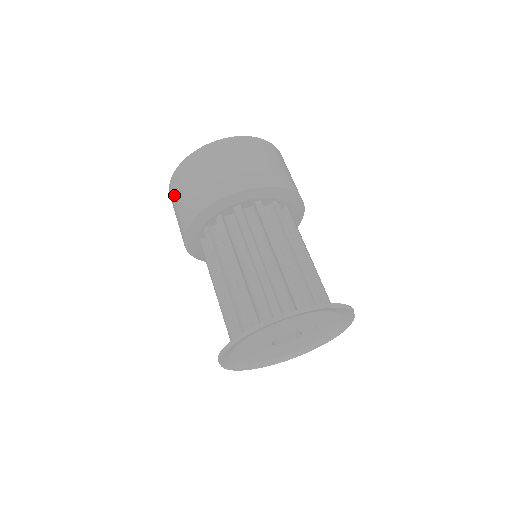
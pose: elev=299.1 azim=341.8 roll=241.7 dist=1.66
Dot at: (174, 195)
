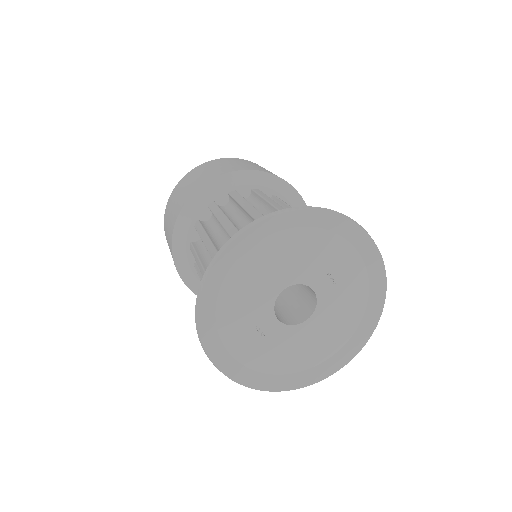
Dot at: (167, 213)
